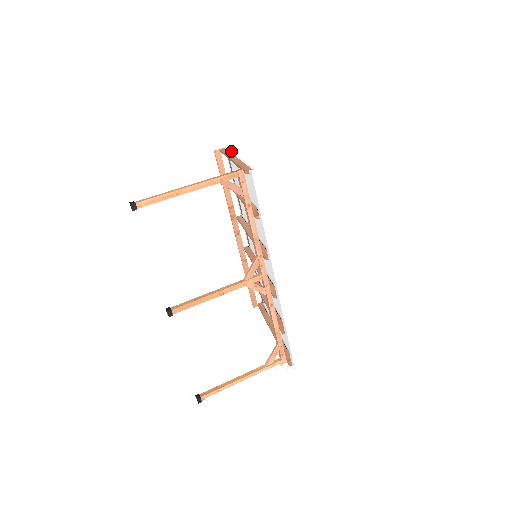
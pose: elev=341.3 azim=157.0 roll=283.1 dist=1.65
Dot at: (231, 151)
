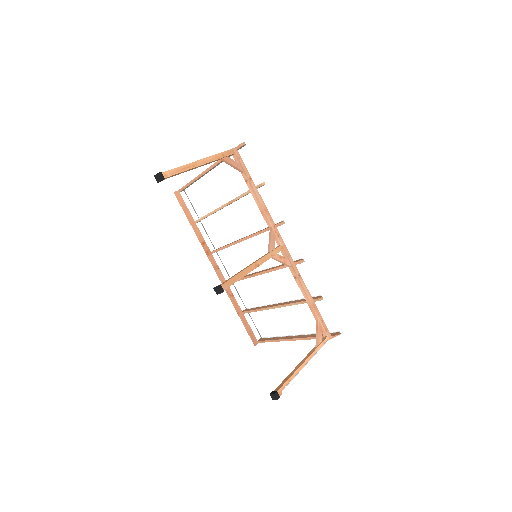
Dot at: occluded
